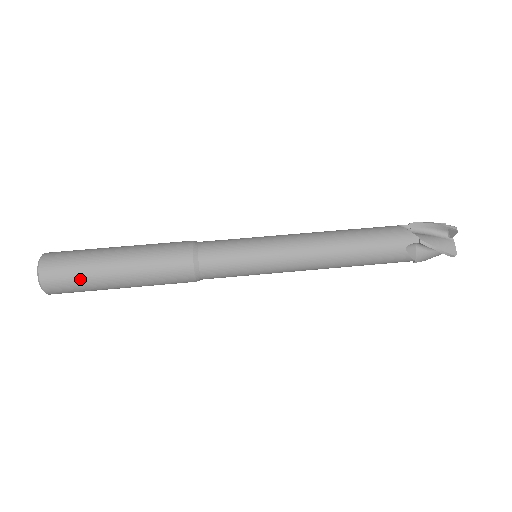
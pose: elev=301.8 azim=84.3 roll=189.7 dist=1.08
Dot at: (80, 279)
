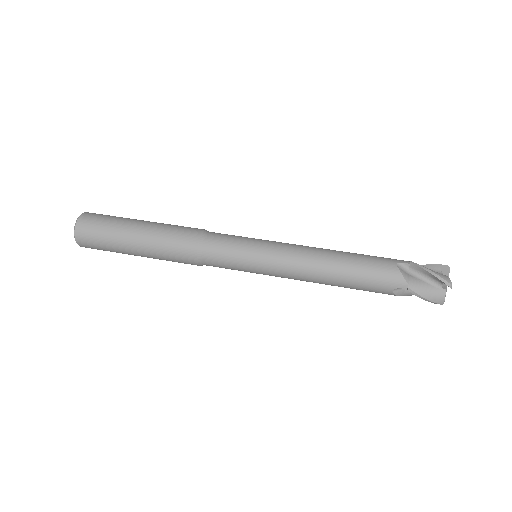
Dot at: (109, 222)
